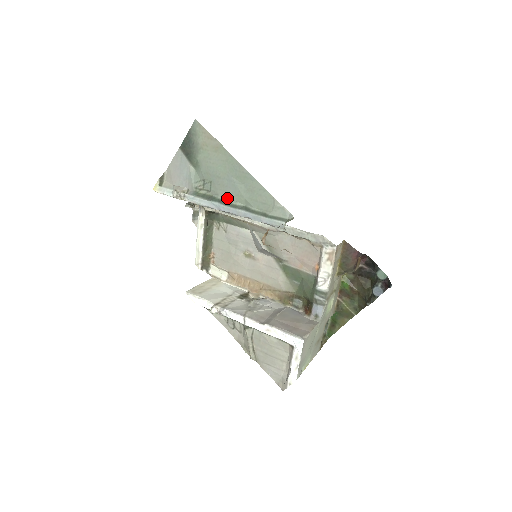
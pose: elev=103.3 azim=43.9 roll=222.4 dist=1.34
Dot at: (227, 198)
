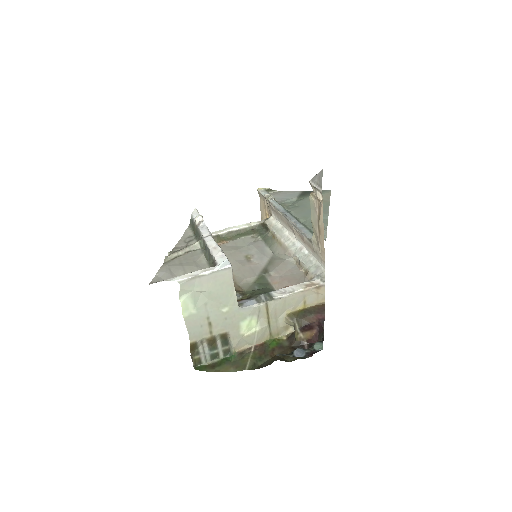
Dot at: (295, 215)
